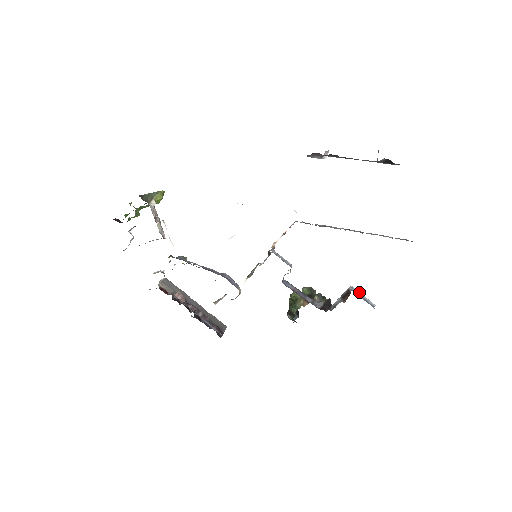
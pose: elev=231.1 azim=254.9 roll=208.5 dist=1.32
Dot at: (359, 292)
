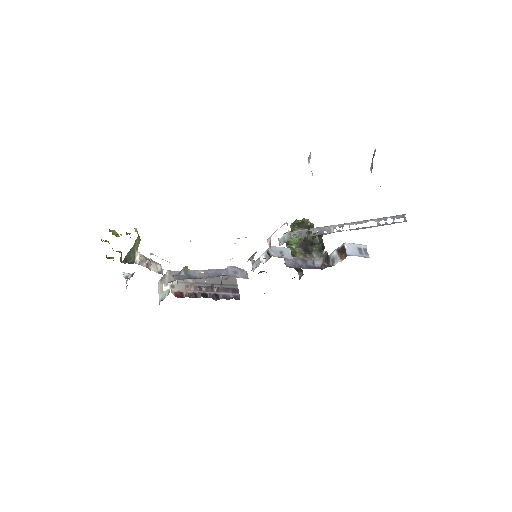
Dot at: (353, 245)
